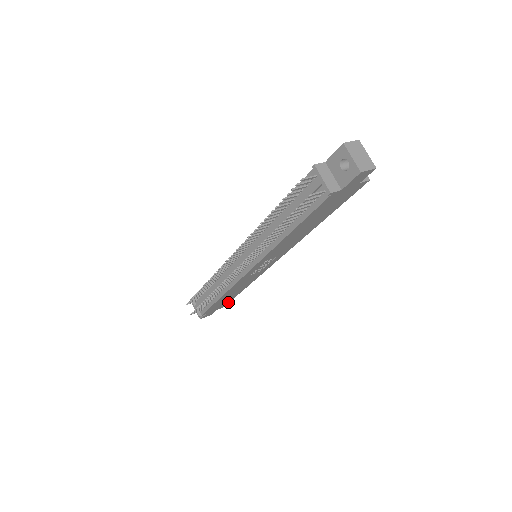
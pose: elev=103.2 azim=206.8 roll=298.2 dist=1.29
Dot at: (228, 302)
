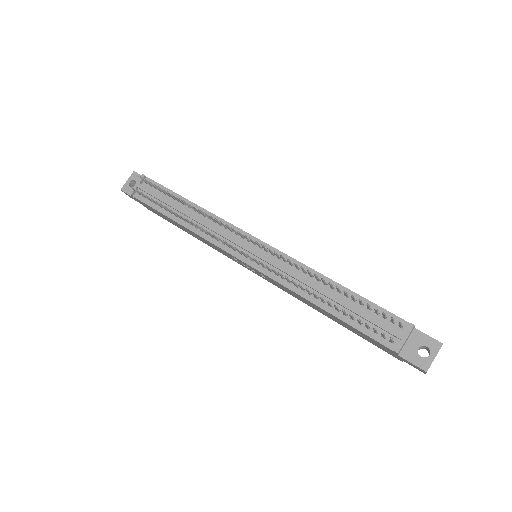
Dot at: occluded
